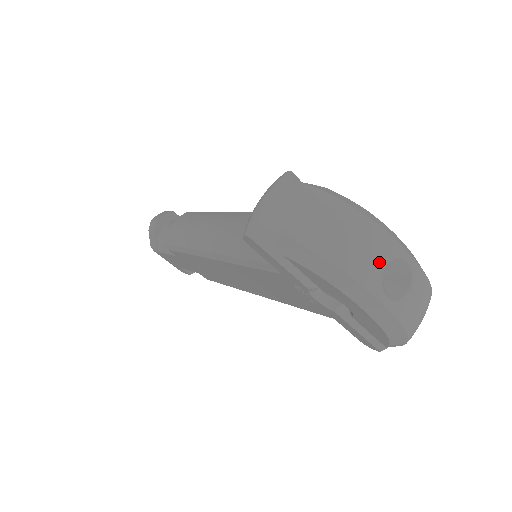
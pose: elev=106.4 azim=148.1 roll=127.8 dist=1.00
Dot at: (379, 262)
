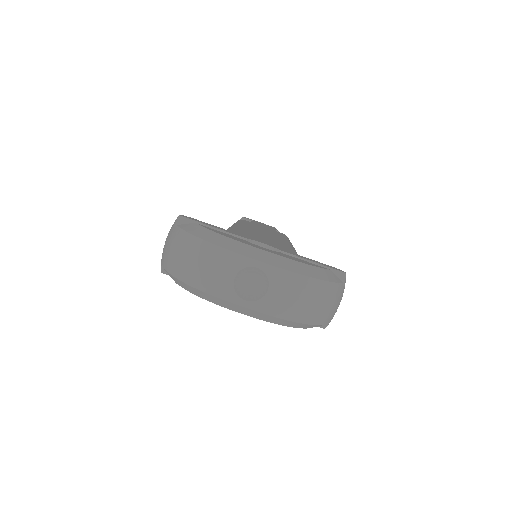
Dot at: (226, 276)
